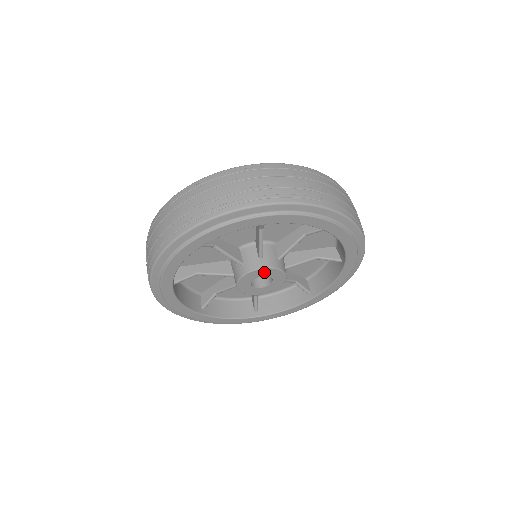
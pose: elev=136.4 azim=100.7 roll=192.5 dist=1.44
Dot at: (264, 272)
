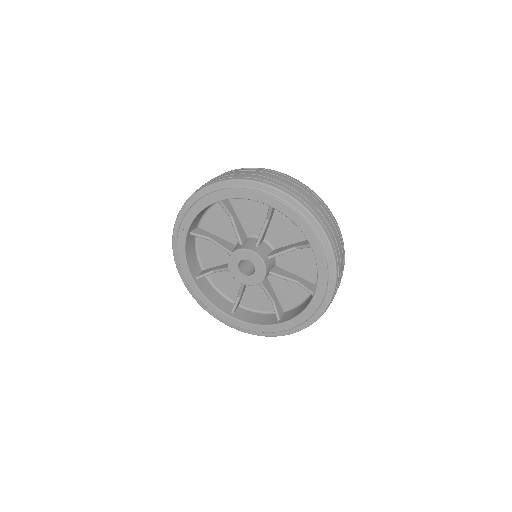
Dot at: (252, 256)
